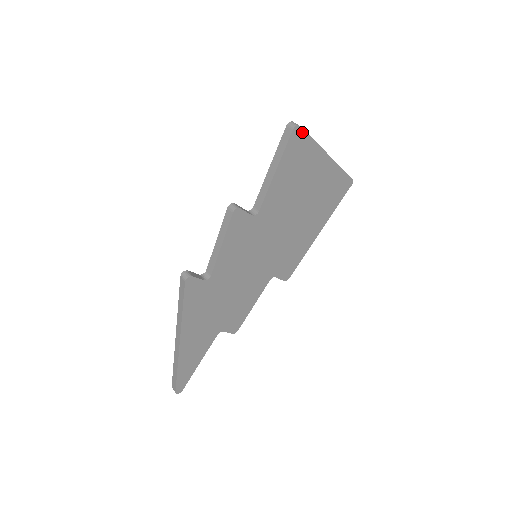
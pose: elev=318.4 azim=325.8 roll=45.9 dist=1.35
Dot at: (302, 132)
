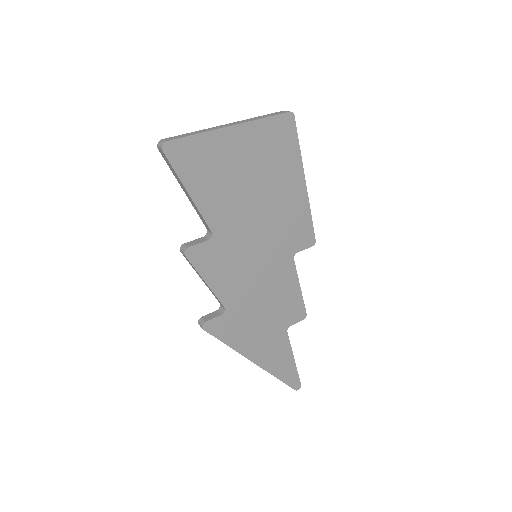
Dot at: (175, 142)
